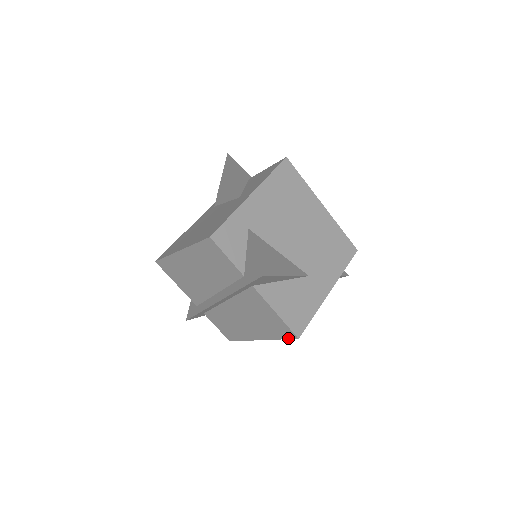
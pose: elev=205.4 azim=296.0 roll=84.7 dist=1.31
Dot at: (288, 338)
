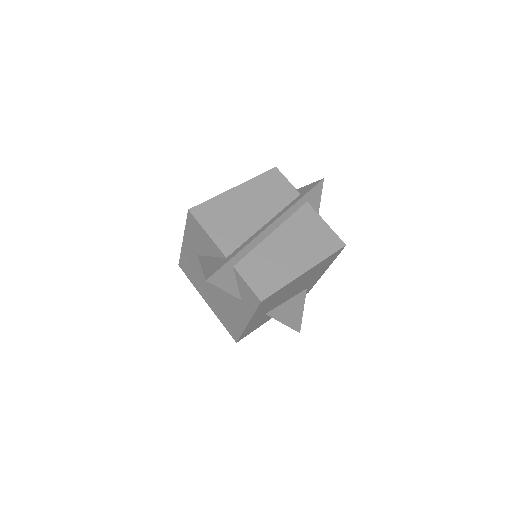
Dot at: (337, 250)
